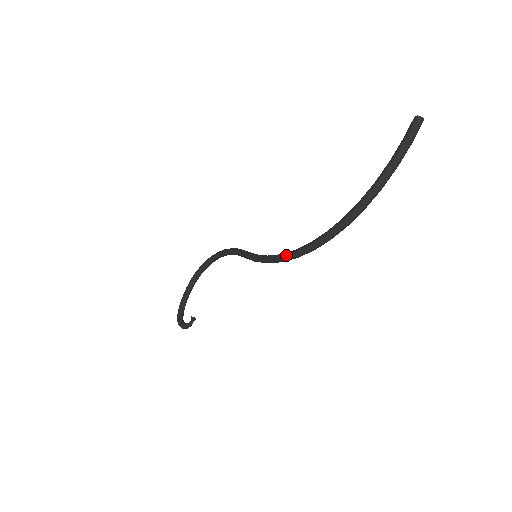
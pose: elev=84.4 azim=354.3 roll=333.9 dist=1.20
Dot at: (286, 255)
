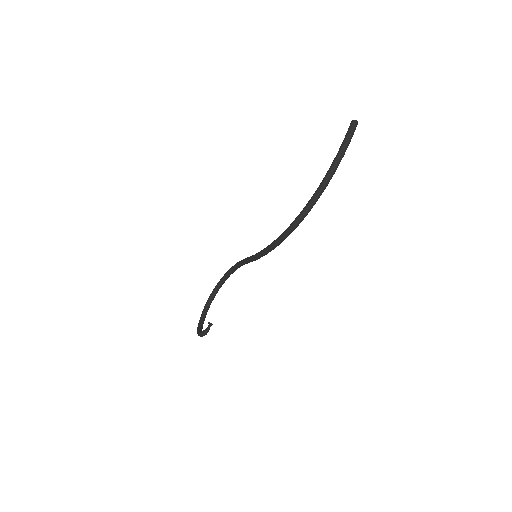
Dot at: (276, 239)
